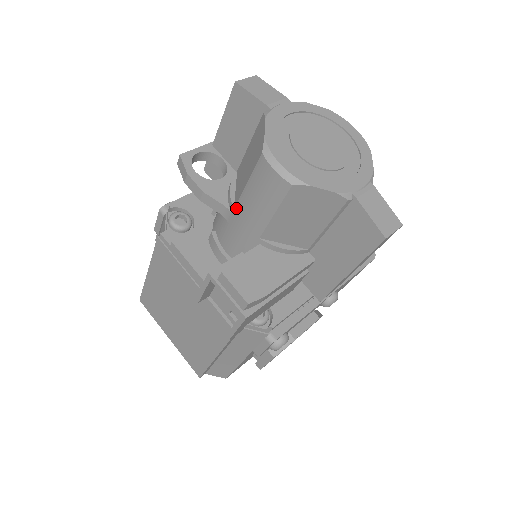
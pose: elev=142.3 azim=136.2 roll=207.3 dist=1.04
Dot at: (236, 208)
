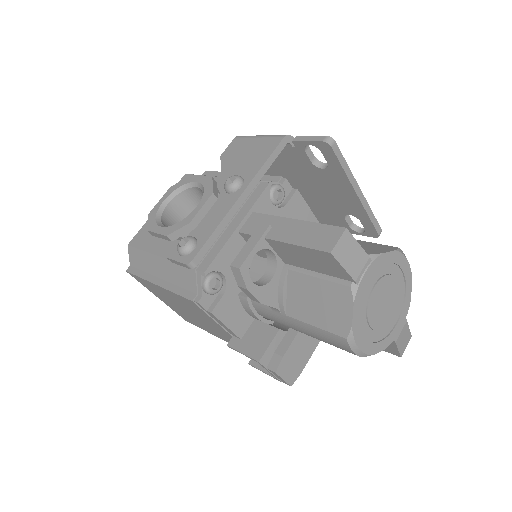
Dot at: (289, 318)
